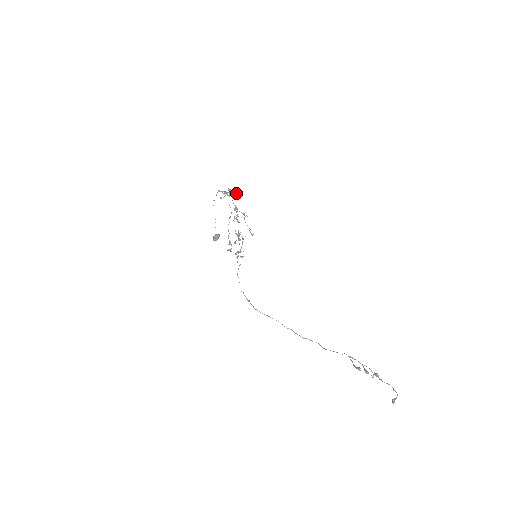
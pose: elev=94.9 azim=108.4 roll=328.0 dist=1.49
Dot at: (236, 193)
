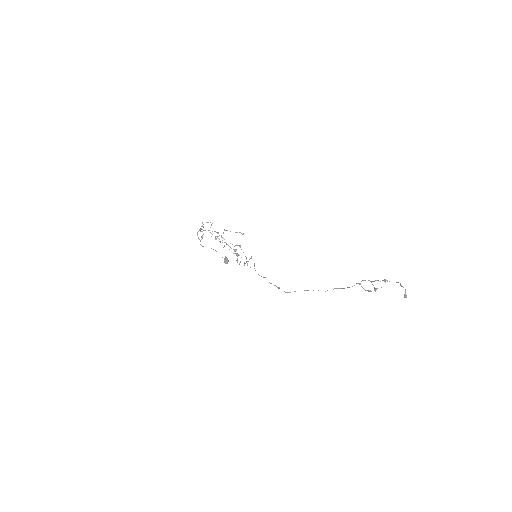
Dot at: occluded
